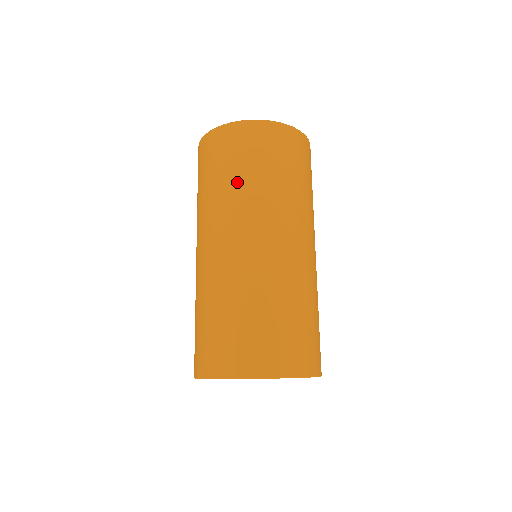
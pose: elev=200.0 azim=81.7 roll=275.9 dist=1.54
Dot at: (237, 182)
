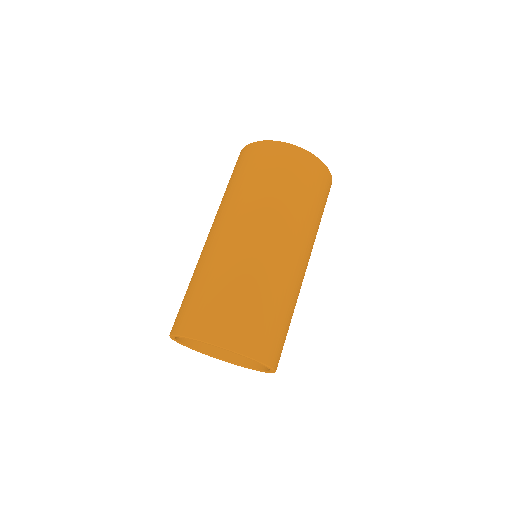
Dot at: (297, 201)
